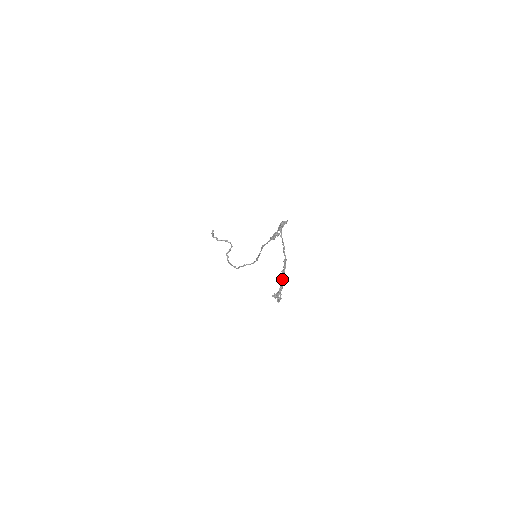
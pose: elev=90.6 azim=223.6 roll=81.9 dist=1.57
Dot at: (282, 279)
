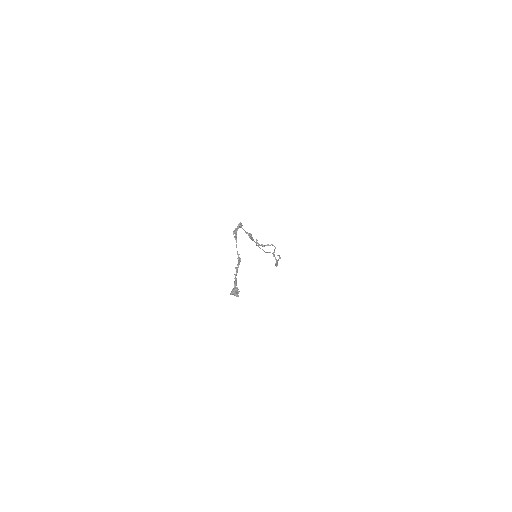
Dot at: occluded
